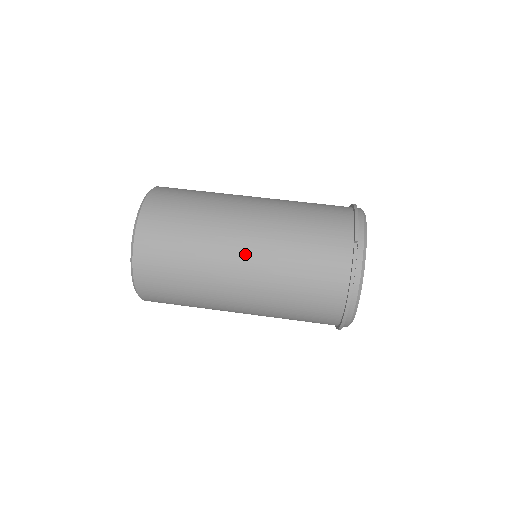
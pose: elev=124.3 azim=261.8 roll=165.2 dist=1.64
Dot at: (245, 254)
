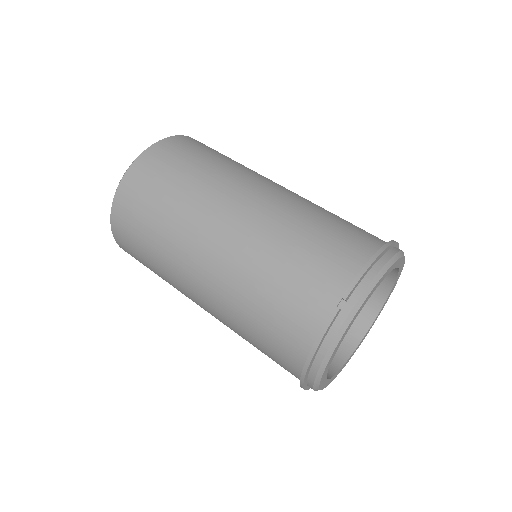
Dot at: (211, 254)
